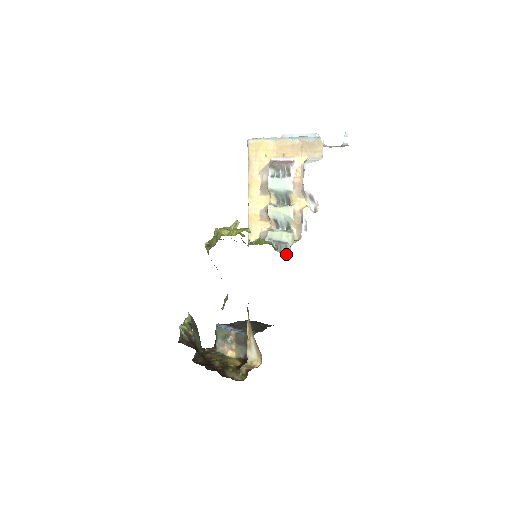
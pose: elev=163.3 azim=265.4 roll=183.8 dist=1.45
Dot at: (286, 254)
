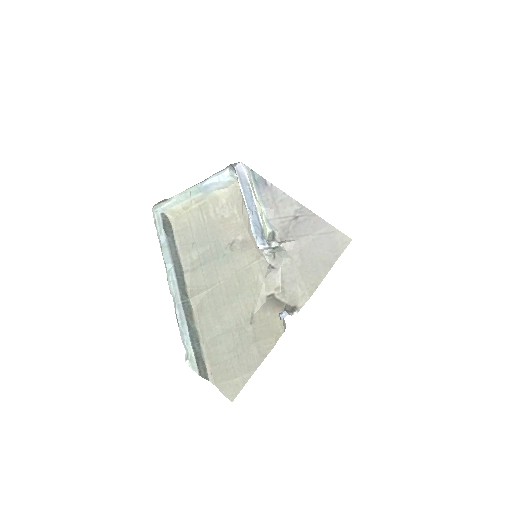
Dot at: occluded
